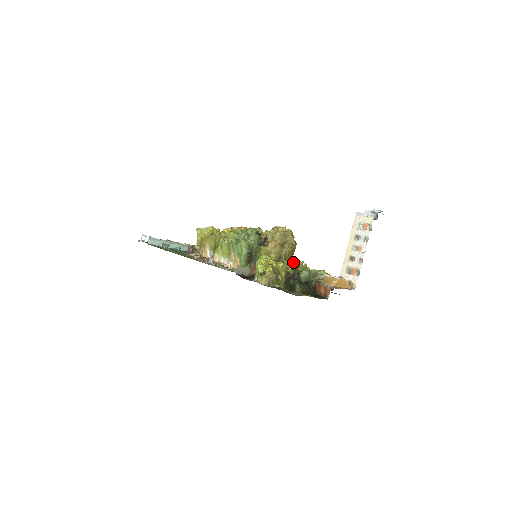
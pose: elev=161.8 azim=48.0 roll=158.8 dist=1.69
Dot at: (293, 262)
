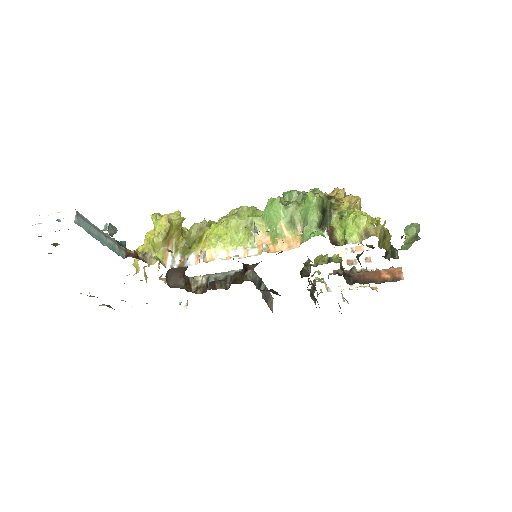
Dot at: occluded
